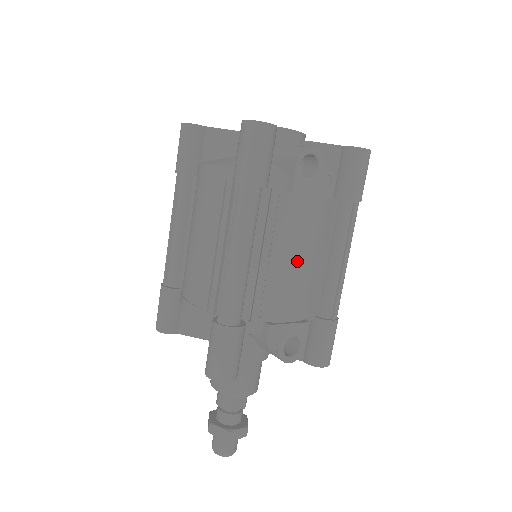
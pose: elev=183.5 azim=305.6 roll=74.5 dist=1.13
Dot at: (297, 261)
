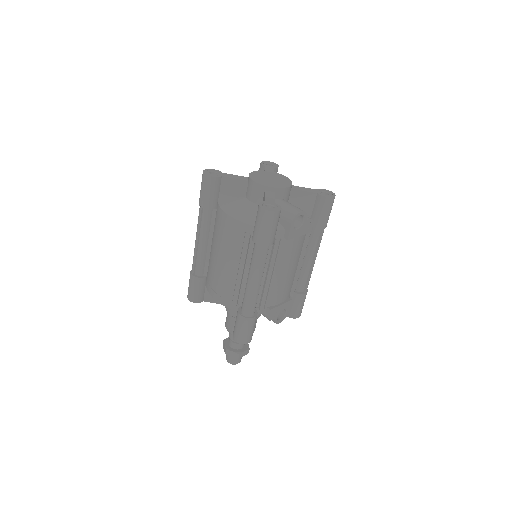
Dot at: (287, 272)
